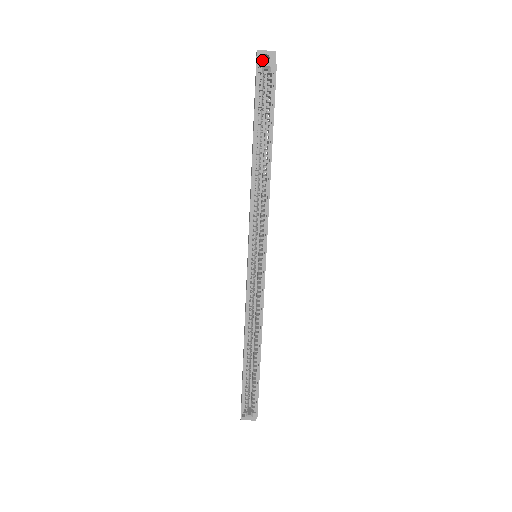
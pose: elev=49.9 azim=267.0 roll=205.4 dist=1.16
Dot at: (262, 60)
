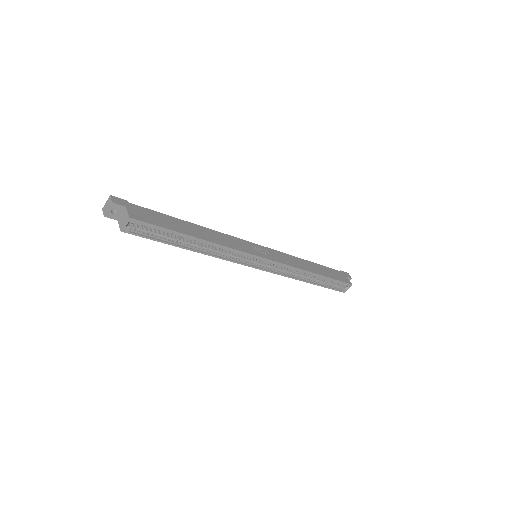
Dot at: (114, 215)
